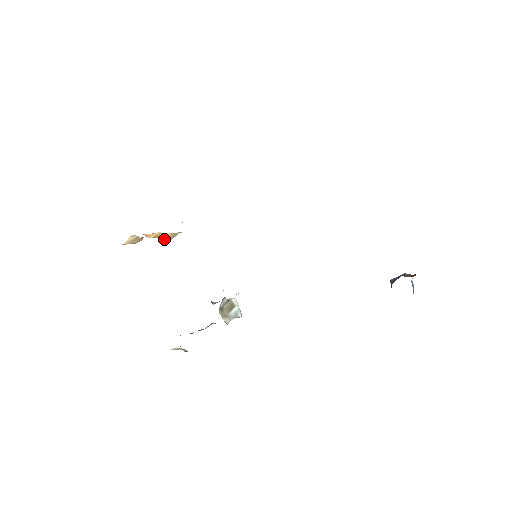
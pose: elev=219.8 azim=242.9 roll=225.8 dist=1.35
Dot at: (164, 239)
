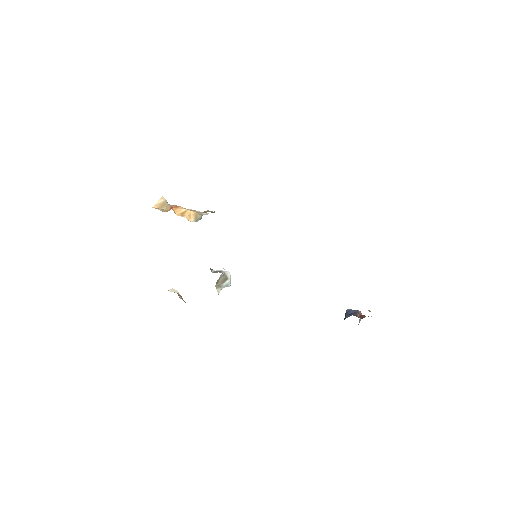
Dot at: (188, 219)
